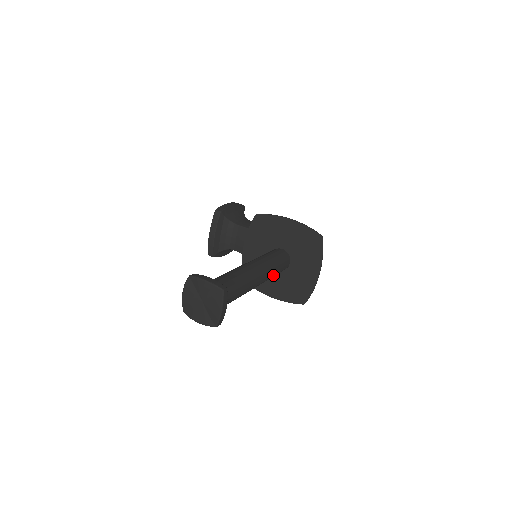
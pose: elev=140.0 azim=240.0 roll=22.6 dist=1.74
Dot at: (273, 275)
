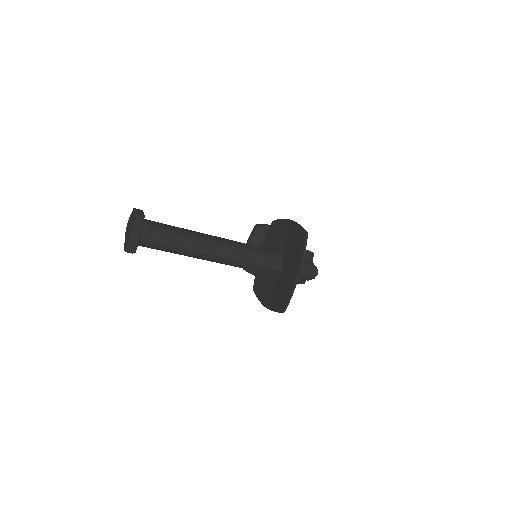
Dot at: (246, 262)
